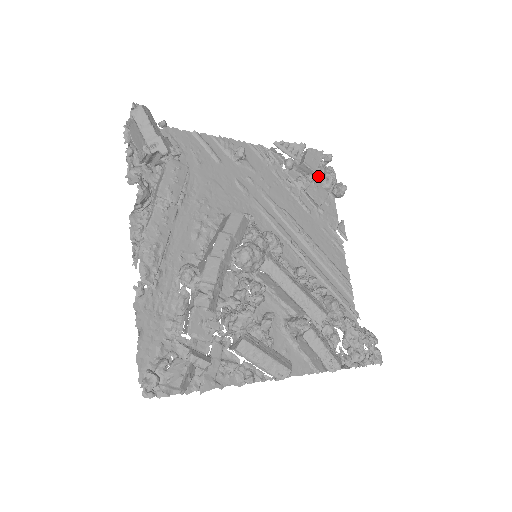
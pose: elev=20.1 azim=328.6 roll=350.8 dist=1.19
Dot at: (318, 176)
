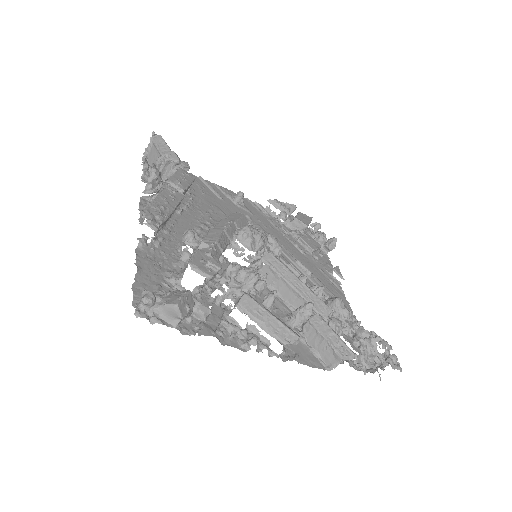
Dot at: occluded
